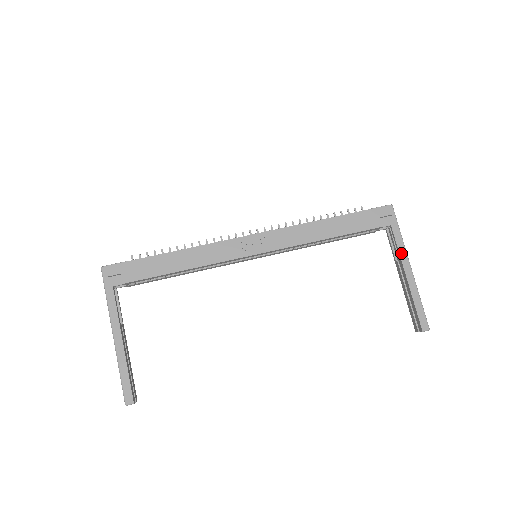
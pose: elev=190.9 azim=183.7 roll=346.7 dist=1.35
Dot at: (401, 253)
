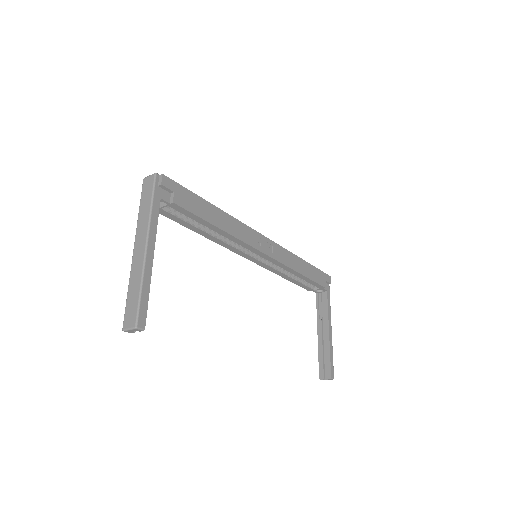
Dot at: (329, 313)
